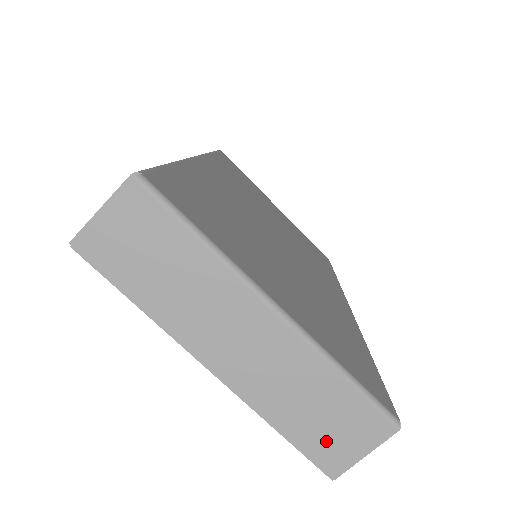
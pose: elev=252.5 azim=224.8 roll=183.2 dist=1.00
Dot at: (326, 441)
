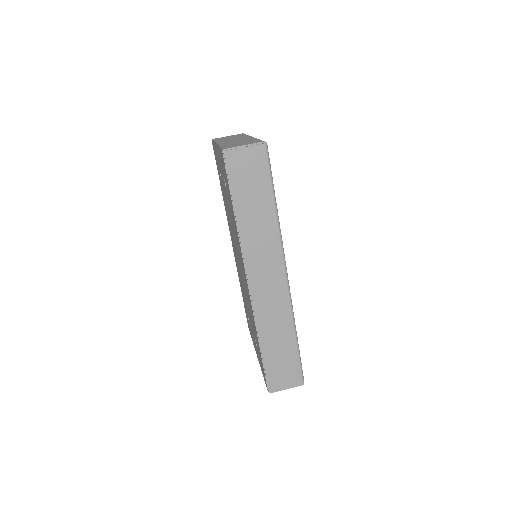
Dot at: (234, 145)
